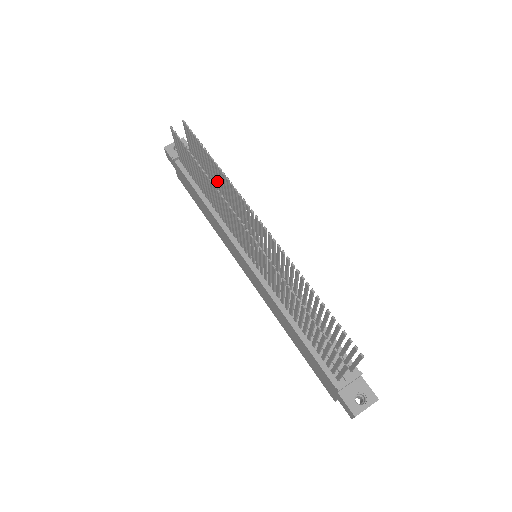
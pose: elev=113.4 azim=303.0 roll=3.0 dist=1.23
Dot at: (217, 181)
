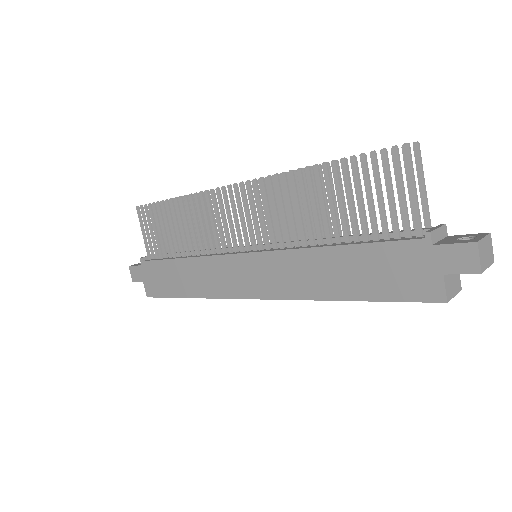
Dot at: occluded
